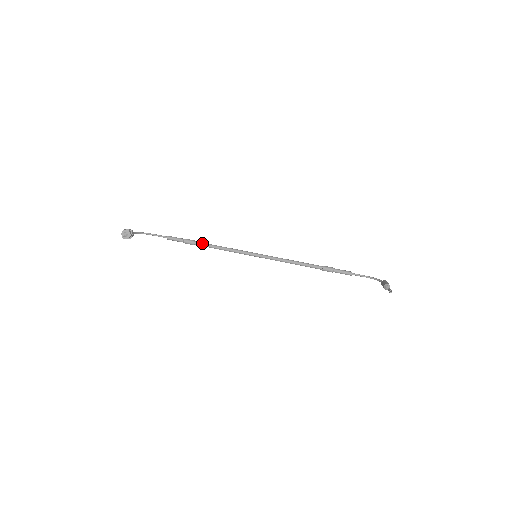
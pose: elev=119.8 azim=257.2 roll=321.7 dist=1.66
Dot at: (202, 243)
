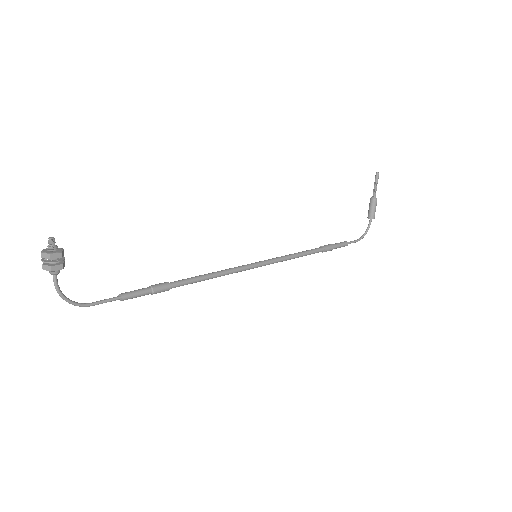
Dot at: (179, 280)
